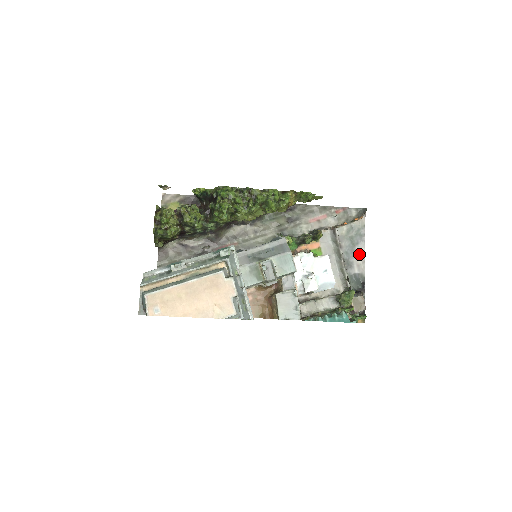
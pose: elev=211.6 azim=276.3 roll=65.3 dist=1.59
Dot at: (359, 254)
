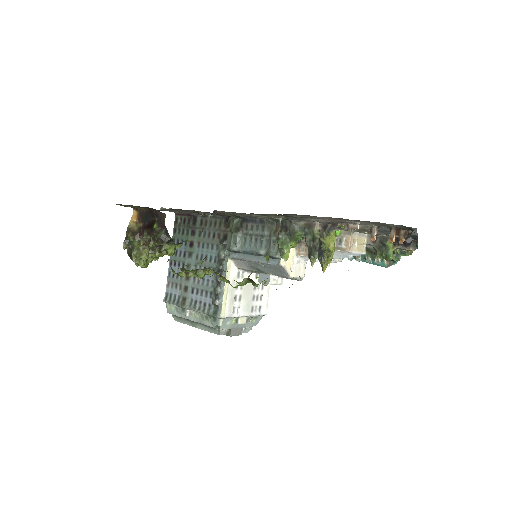
Dot at: occluded
